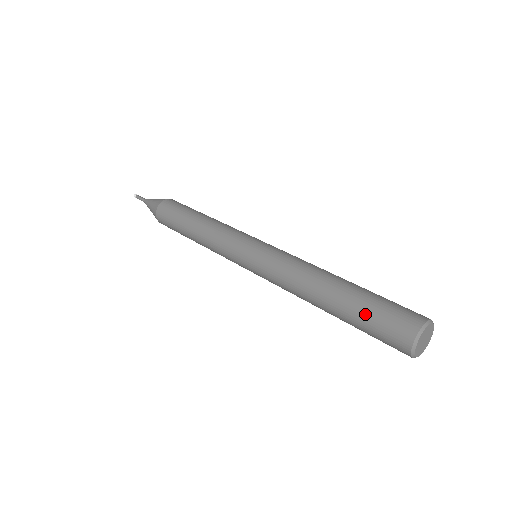
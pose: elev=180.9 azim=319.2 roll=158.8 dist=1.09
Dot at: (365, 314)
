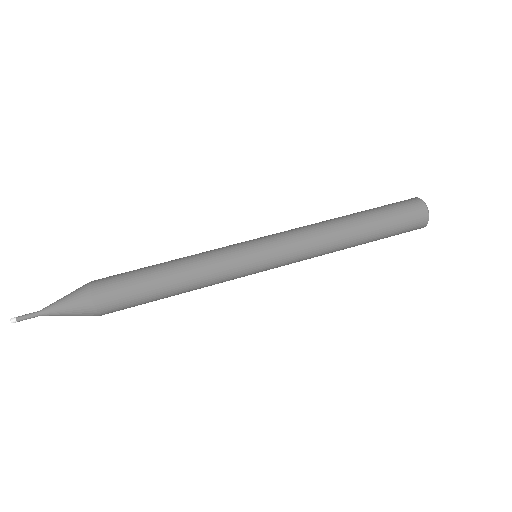
Dot at: (390, 220)
